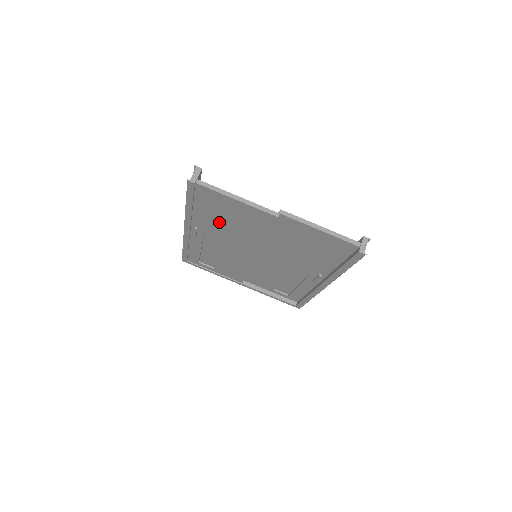
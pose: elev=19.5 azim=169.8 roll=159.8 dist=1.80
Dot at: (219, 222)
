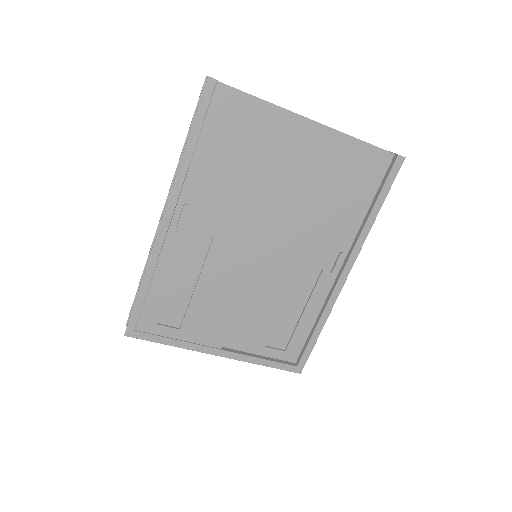
Dot at: (227, 171)
